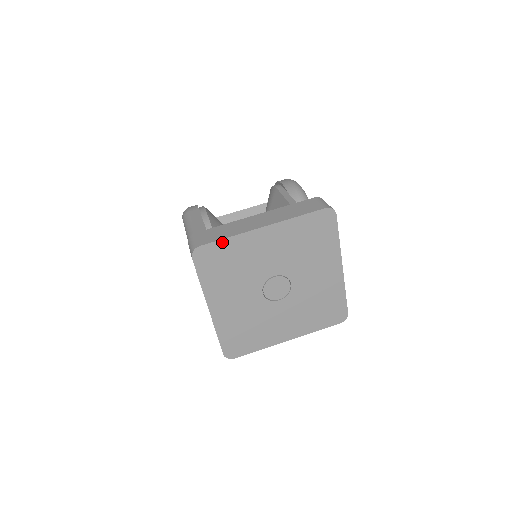
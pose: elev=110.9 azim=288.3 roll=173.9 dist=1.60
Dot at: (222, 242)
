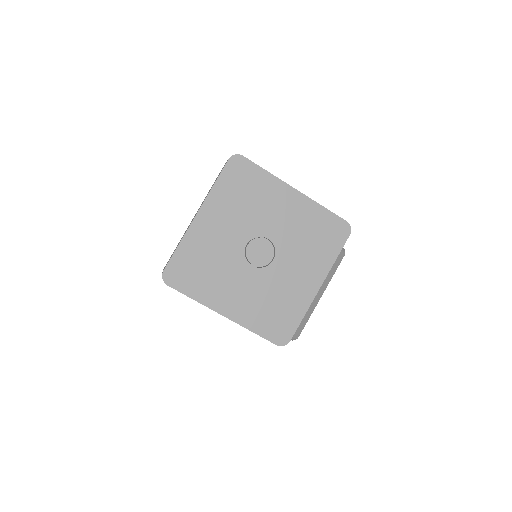
Dot at: (177, 253)
